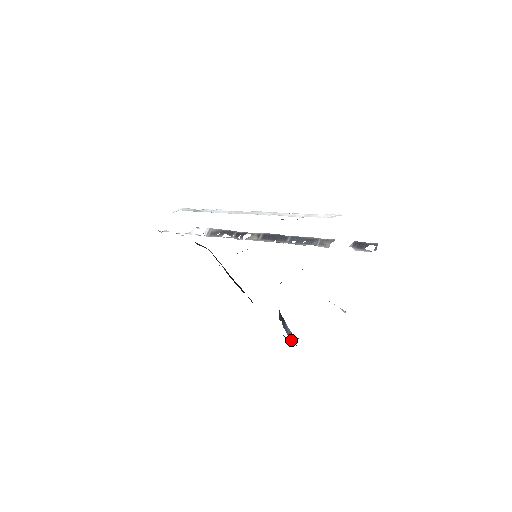
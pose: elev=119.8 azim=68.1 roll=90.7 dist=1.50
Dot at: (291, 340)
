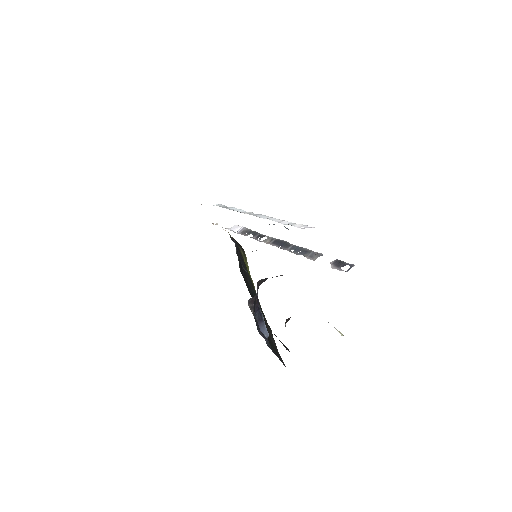
Dot at: (268, 342)
